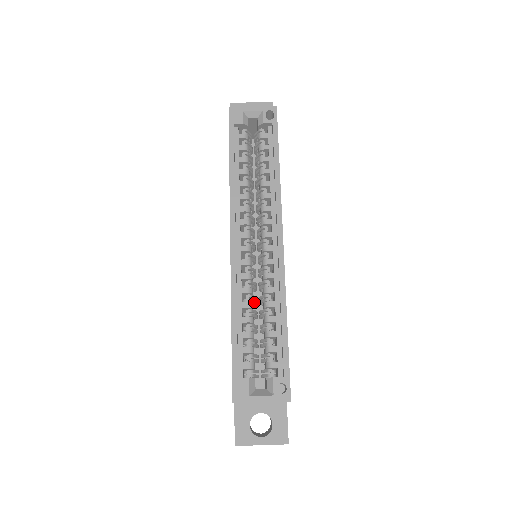
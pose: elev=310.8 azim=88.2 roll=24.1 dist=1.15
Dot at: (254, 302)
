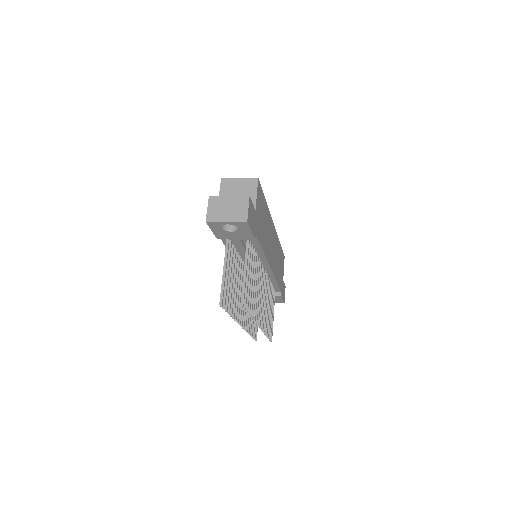
Dot at: occluded
